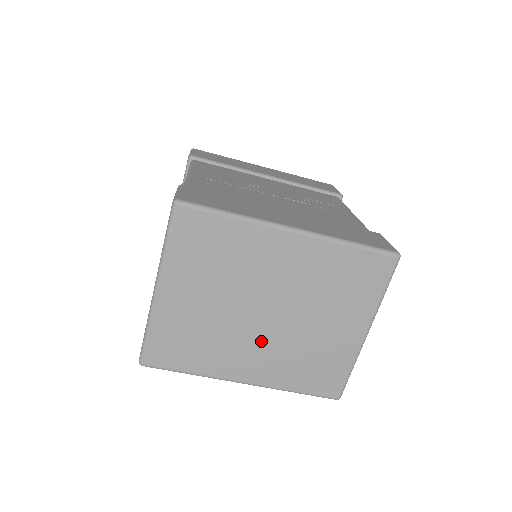
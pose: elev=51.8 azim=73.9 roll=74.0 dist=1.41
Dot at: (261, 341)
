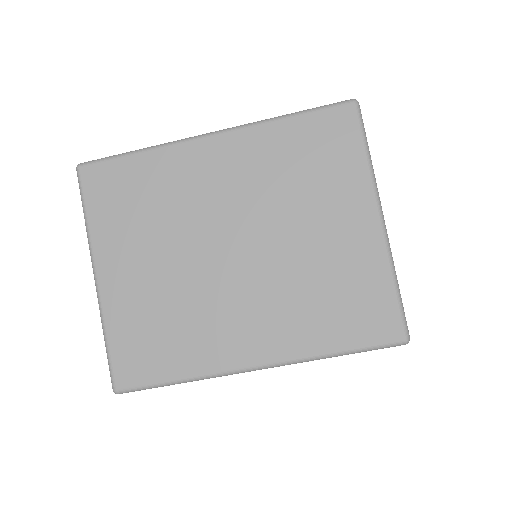
Dot at: (246, 292)
